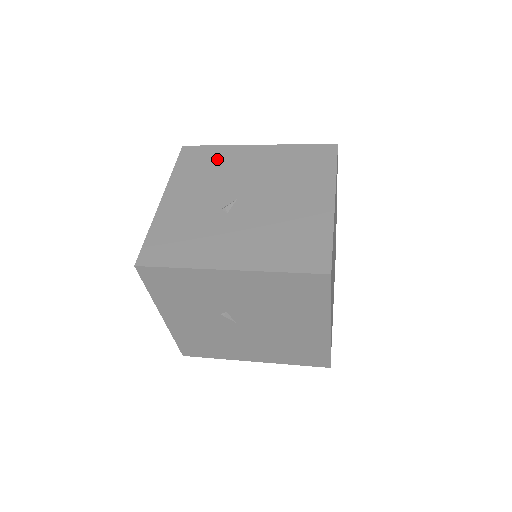
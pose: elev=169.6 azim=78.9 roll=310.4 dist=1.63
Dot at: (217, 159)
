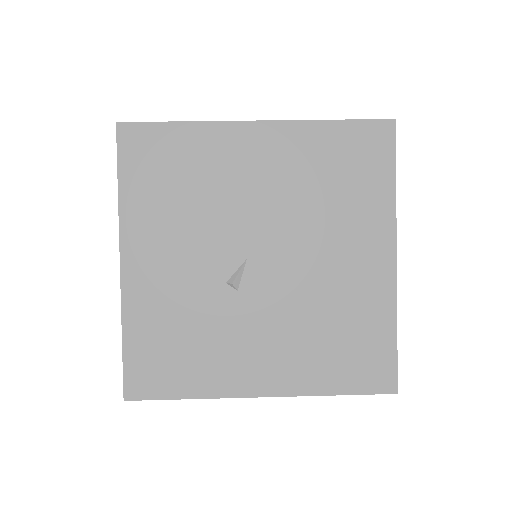
Dot at: (191, 161)
